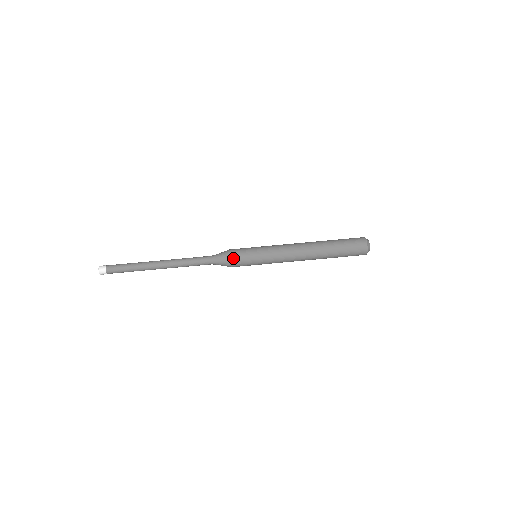
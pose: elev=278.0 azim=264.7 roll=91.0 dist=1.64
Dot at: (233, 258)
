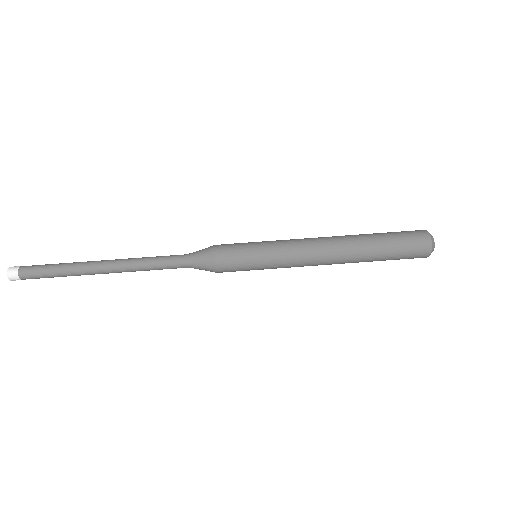
Dot at: (219, 253)
